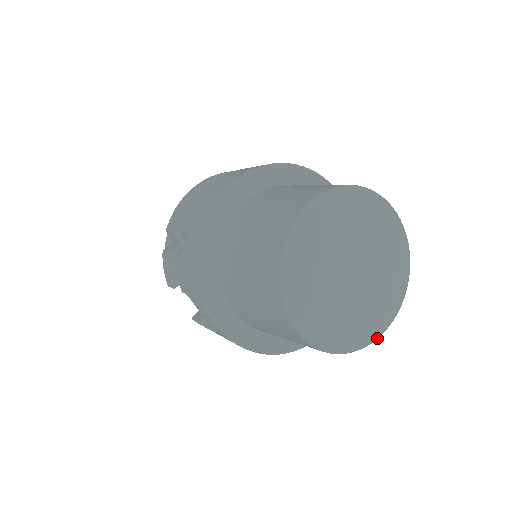
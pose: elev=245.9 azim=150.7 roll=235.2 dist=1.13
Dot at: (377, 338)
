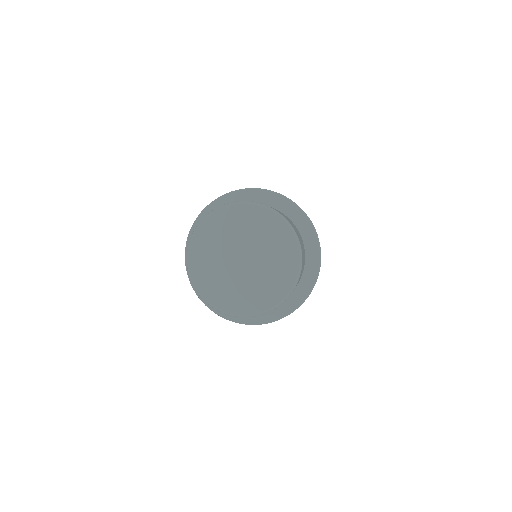
Dot at: (240, 316)
